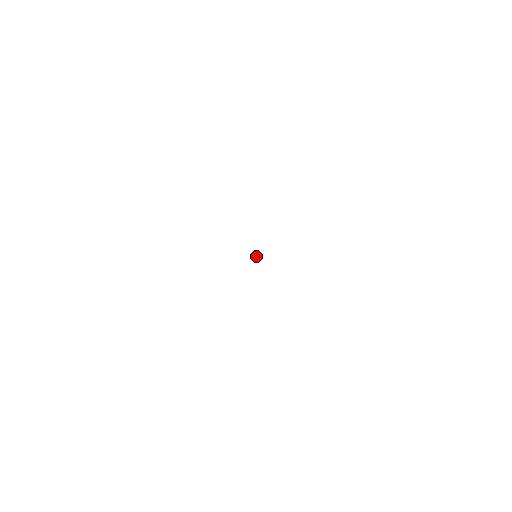
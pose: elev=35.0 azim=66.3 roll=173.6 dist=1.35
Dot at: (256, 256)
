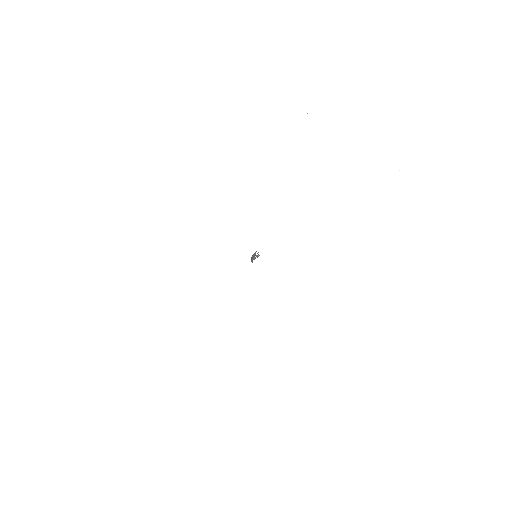
Dot at: (256, 256)
